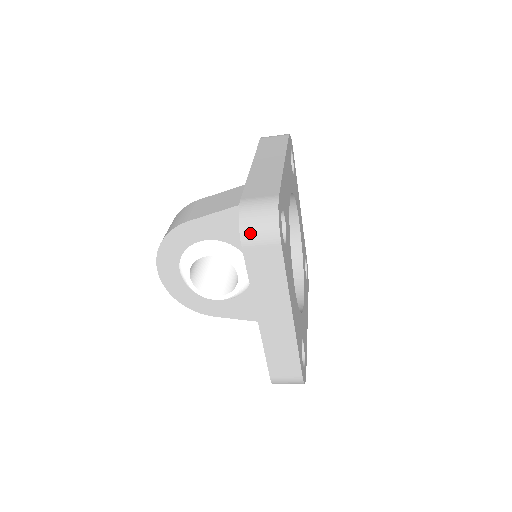
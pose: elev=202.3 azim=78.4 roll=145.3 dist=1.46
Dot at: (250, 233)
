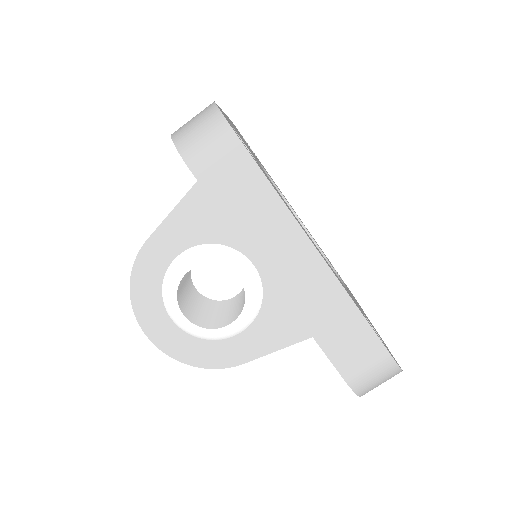
Dot at: (194, 150)
